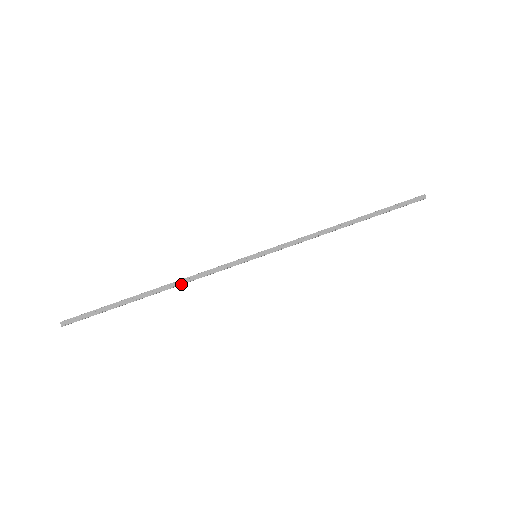
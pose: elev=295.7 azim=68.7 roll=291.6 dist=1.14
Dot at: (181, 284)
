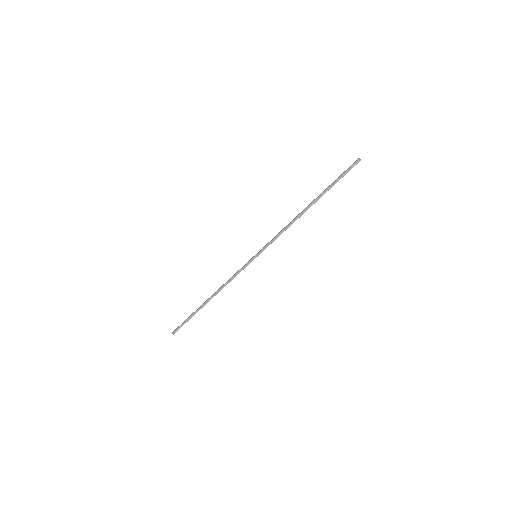
Dot at: (221, 289)
